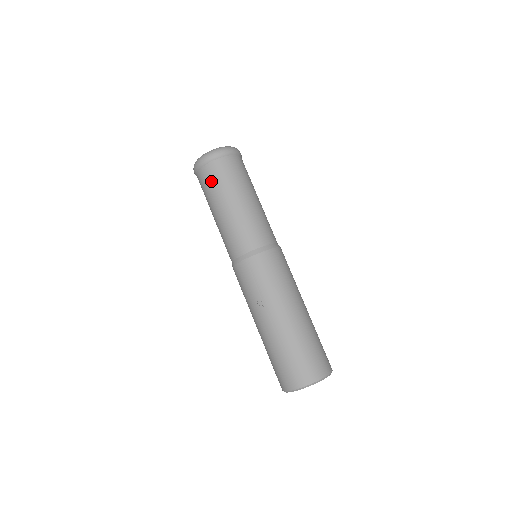
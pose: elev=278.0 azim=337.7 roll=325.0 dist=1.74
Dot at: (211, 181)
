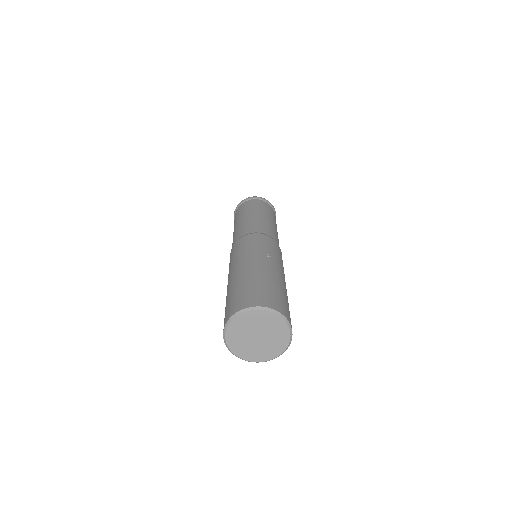
Dot at: (264, 206)
